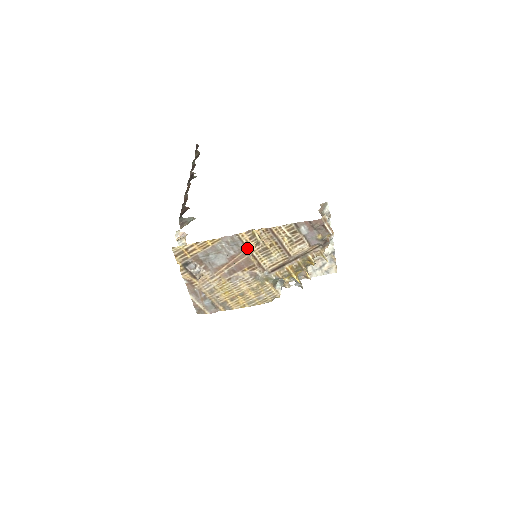
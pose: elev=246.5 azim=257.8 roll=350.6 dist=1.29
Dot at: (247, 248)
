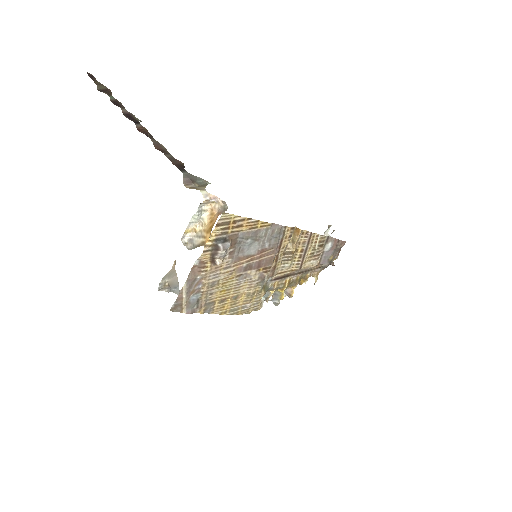
Dot at: (280, 245)
